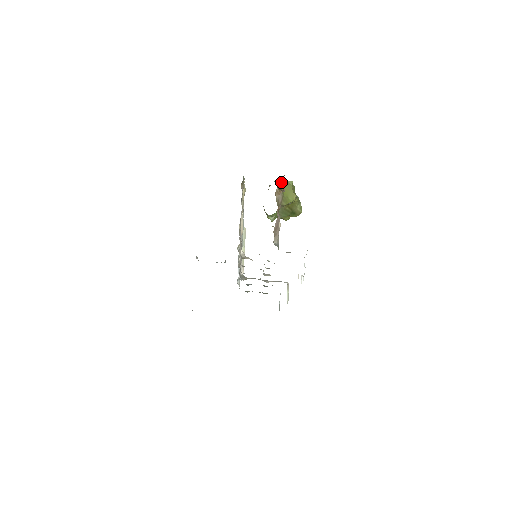
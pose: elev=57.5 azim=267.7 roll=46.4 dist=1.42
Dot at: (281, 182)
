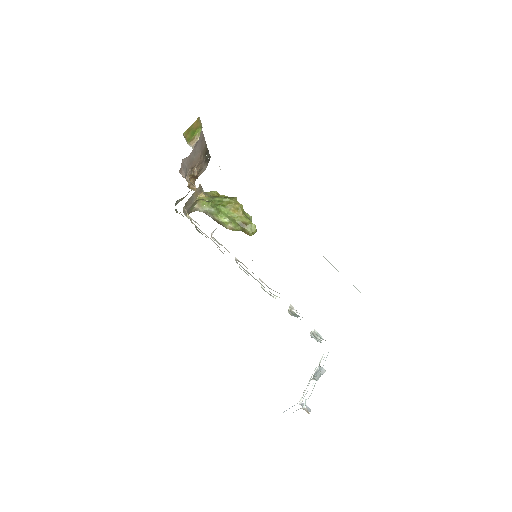
Dot at: occluded
